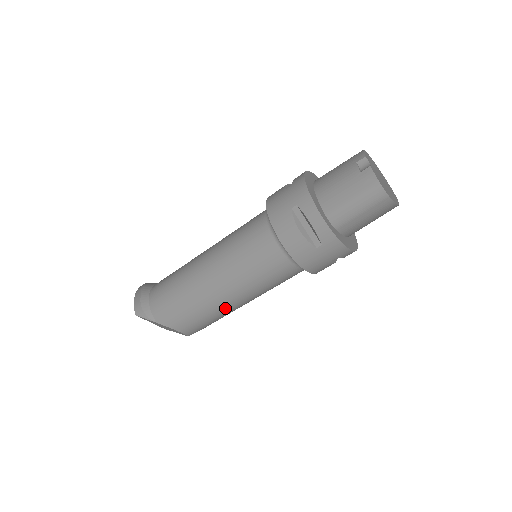
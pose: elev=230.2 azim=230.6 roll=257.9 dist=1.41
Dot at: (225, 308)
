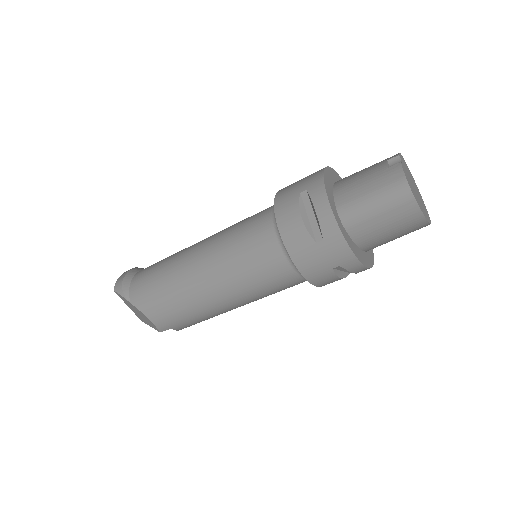
Dot at: (204, 303)
